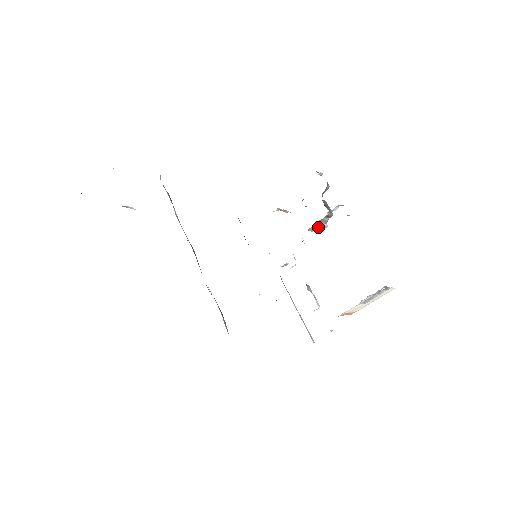
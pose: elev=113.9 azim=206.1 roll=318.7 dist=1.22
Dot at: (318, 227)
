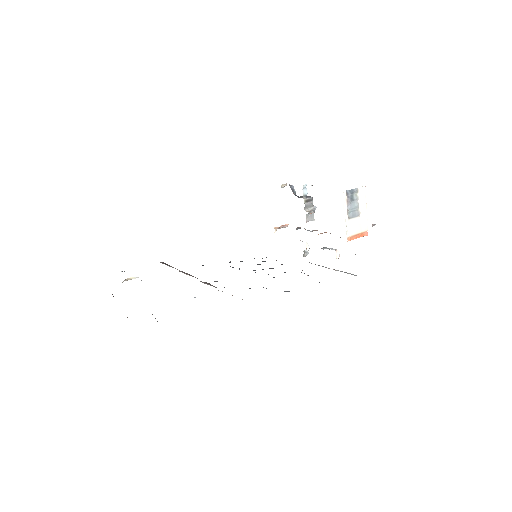
Dot at: (308, 213)
